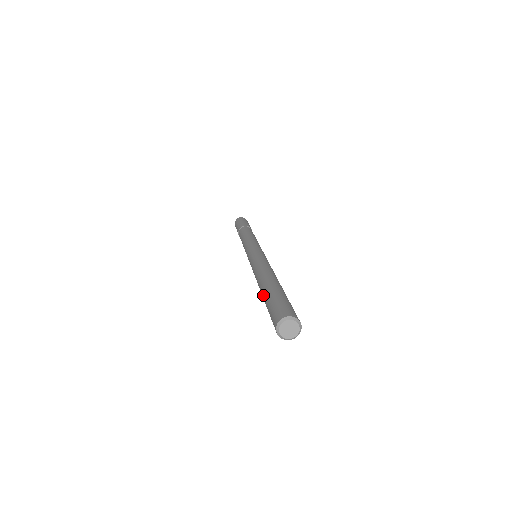
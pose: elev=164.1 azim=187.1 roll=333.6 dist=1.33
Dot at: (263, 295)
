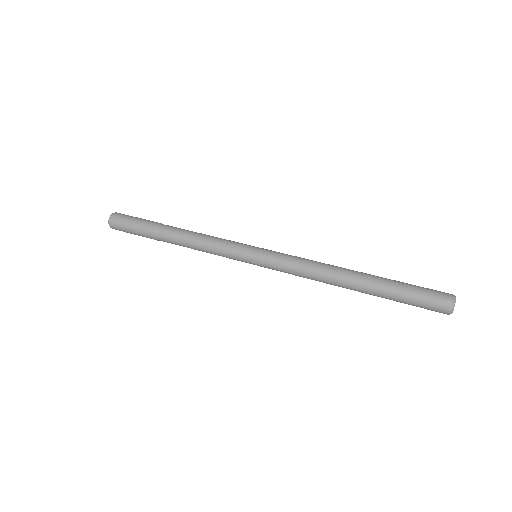
Dot at: (378, 287)
